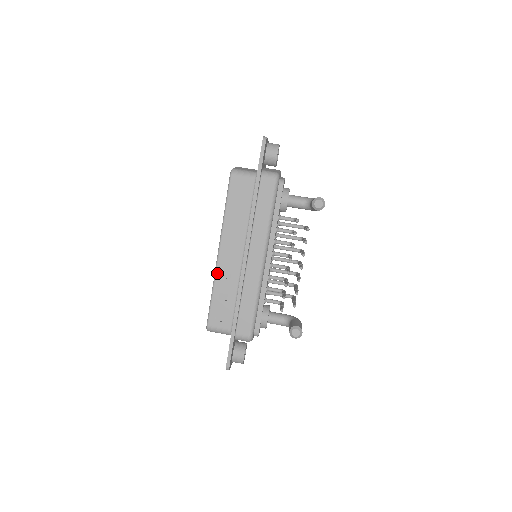
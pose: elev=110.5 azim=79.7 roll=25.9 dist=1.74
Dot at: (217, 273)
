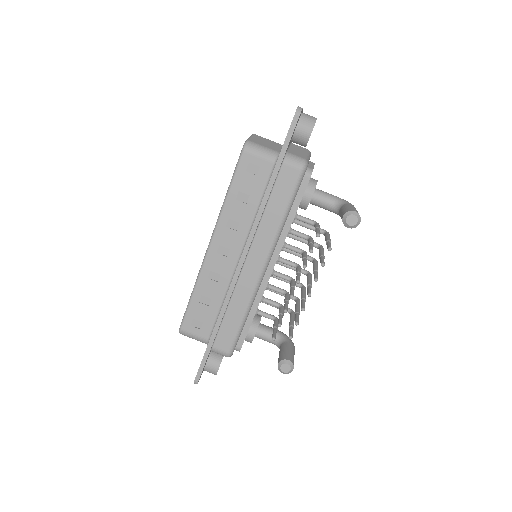
Dot at: (202, 271)
